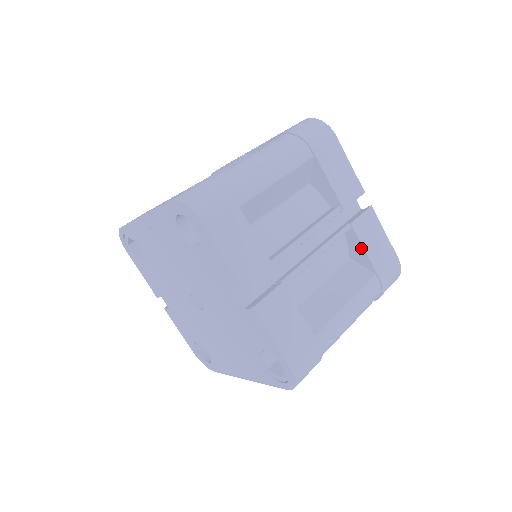
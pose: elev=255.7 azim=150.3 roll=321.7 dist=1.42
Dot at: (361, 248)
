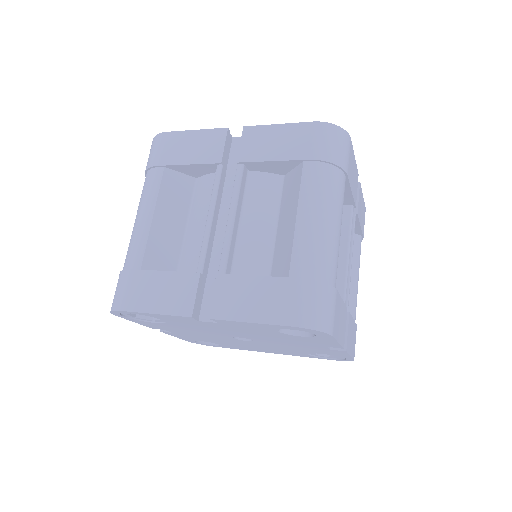
Dot at: (357, 225)
